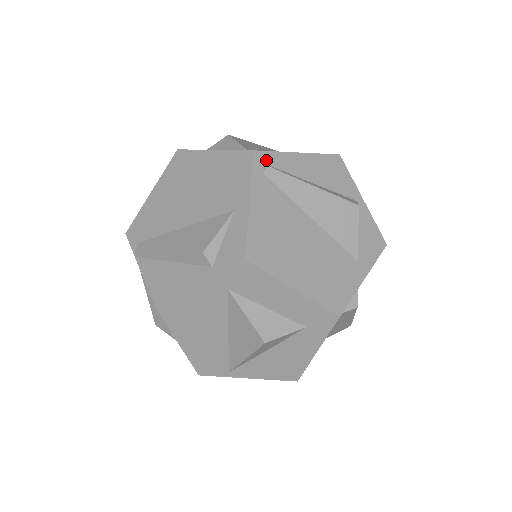
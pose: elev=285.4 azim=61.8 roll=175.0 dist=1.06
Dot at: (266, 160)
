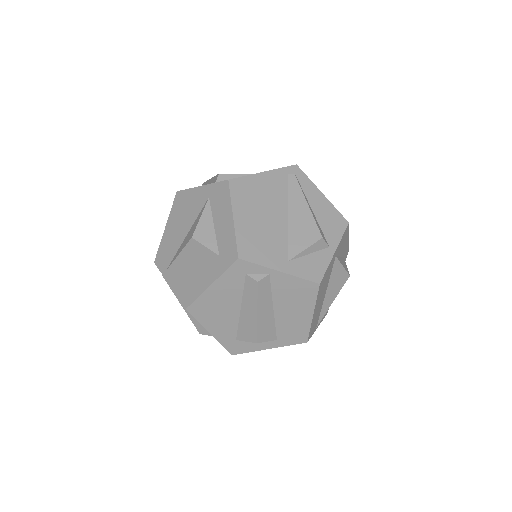
Dot at: (298, 174)
